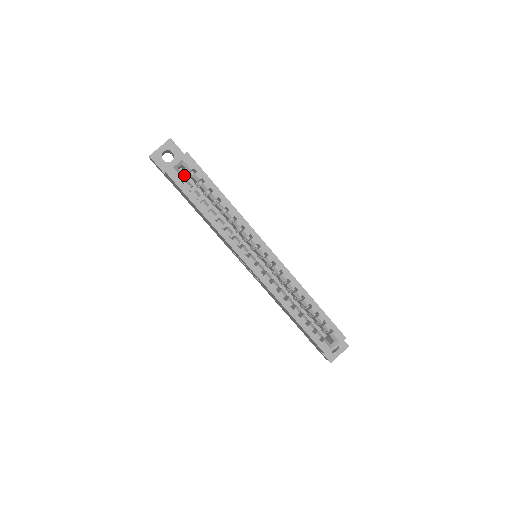
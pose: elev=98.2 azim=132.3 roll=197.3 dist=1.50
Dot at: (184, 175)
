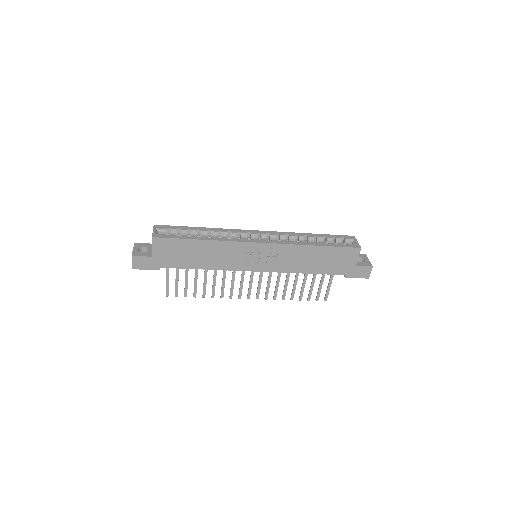
Dot at: occluded
